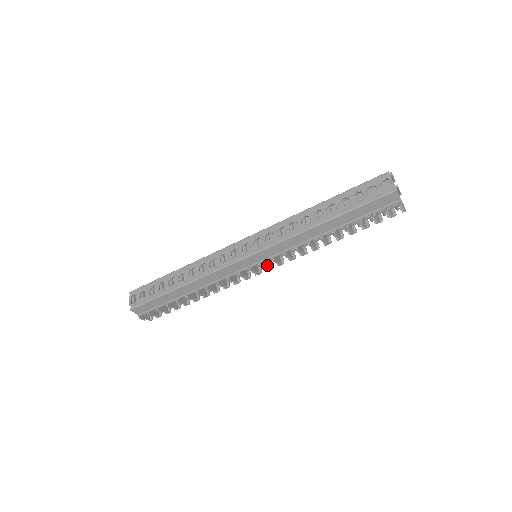
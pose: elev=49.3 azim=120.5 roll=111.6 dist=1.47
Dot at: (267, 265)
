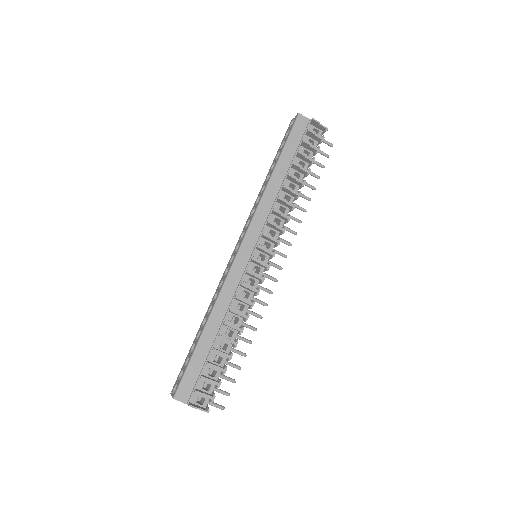
Dot at: (267, 250)
